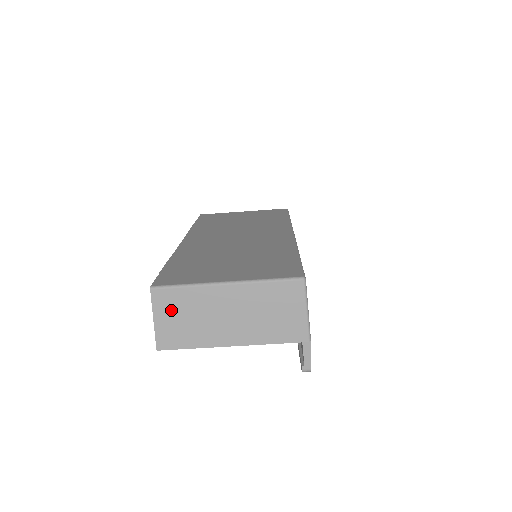
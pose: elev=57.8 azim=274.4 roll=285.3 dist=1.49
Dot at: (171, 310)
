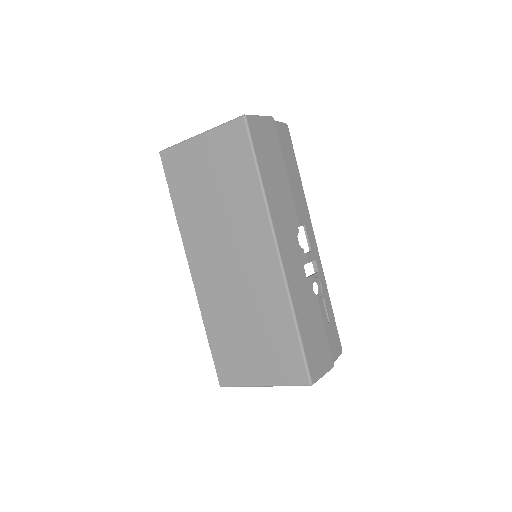
Dot at: occluded
